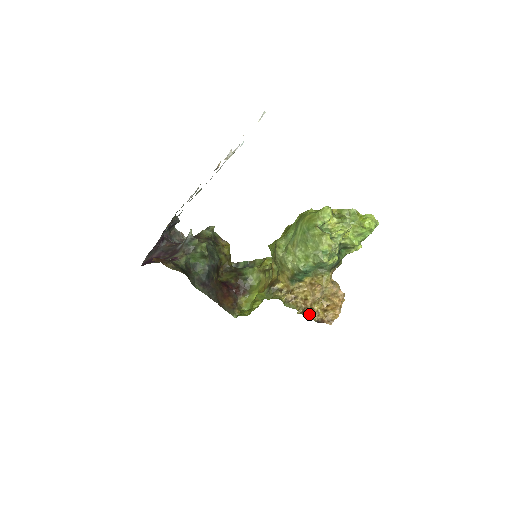
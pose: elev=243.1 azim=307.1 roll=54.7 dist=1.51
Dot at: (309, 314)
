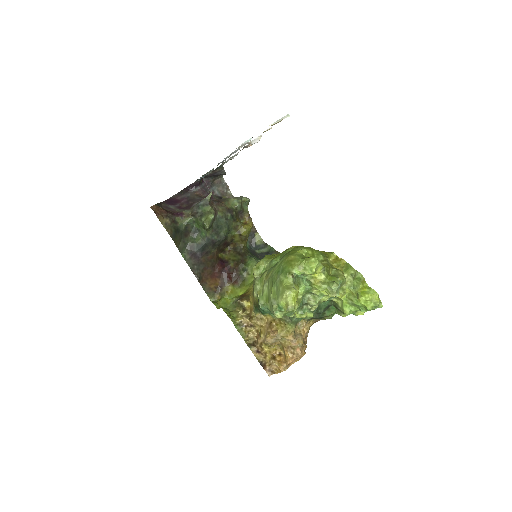
Dot at: (255, 351)
